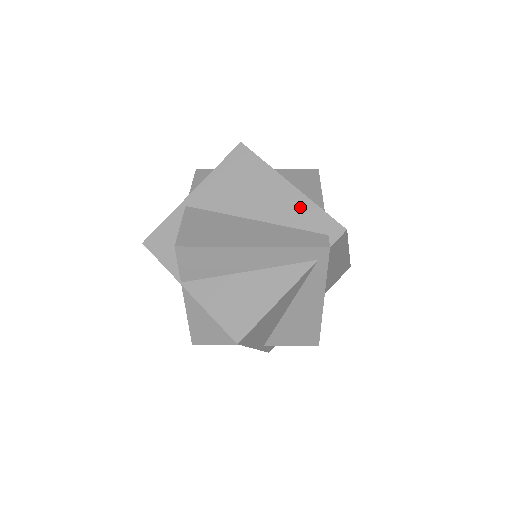
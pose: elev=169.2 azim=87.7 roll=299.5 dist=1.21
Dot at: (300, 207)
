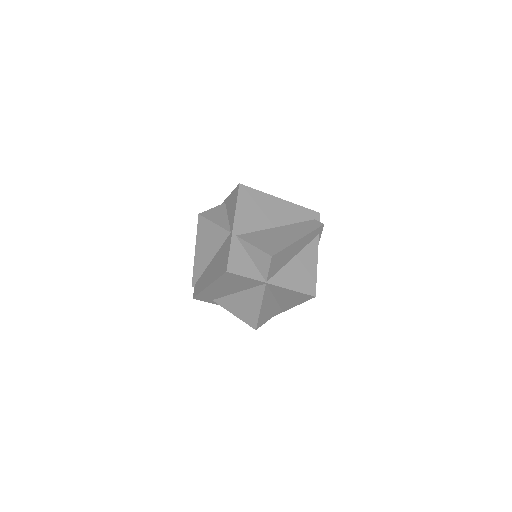
Dot at: (294, 210)
